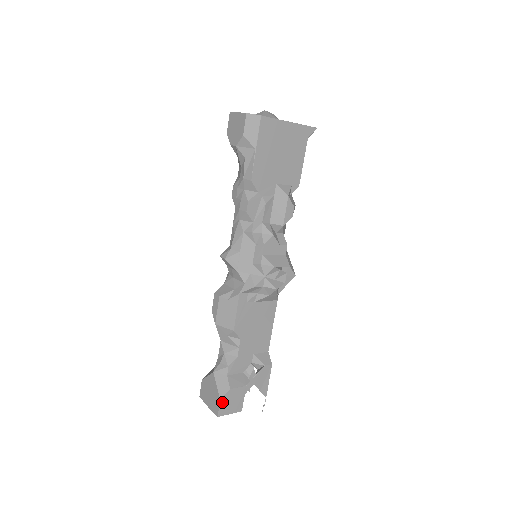
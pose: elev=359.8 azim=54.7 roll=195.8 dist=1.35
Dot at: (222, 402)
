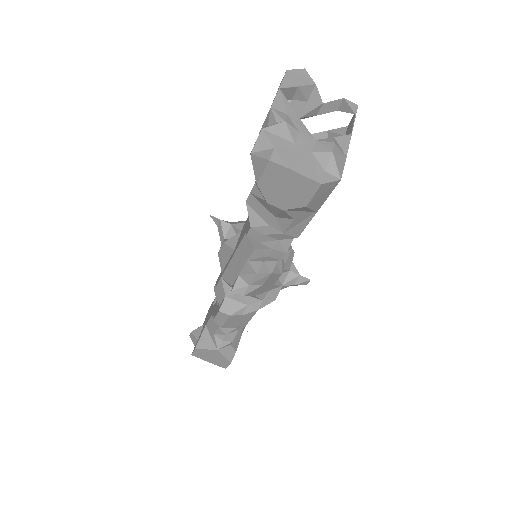
Dot at: (230, 362)
